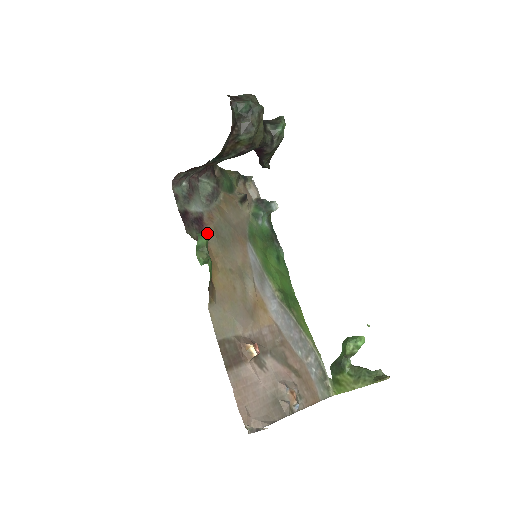
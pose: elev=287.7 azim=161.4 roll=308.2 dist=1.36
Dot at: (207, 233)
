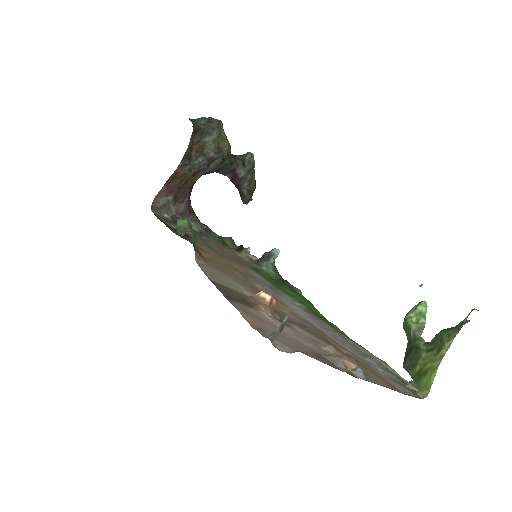
Dot at: occluded
